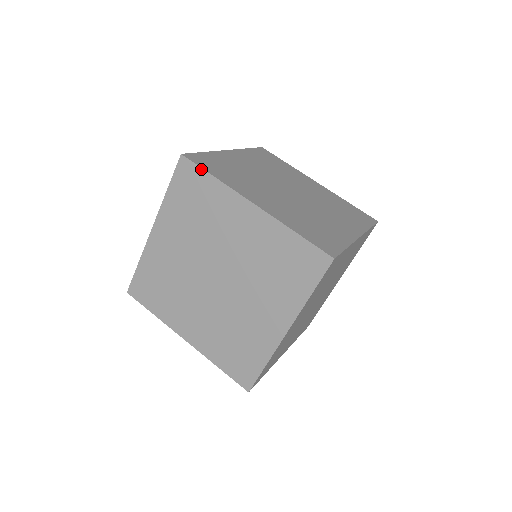
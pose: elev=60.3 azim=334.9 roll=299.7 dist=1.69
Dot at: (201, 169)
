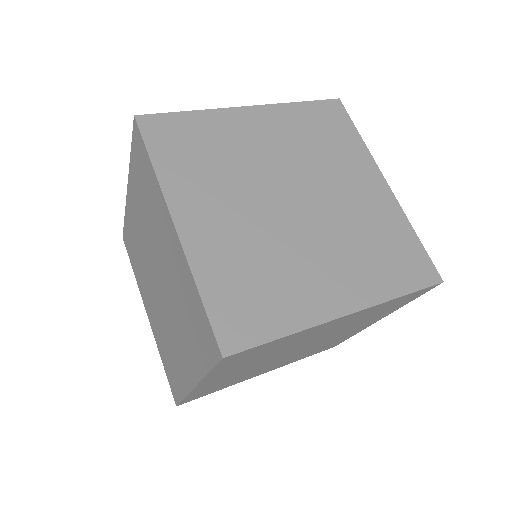
Dot at: (171, 114)
